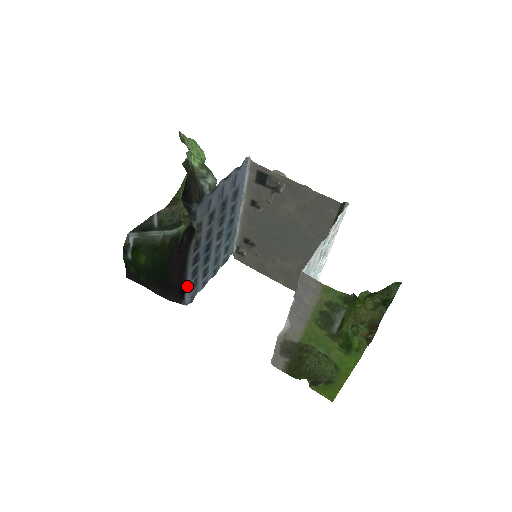
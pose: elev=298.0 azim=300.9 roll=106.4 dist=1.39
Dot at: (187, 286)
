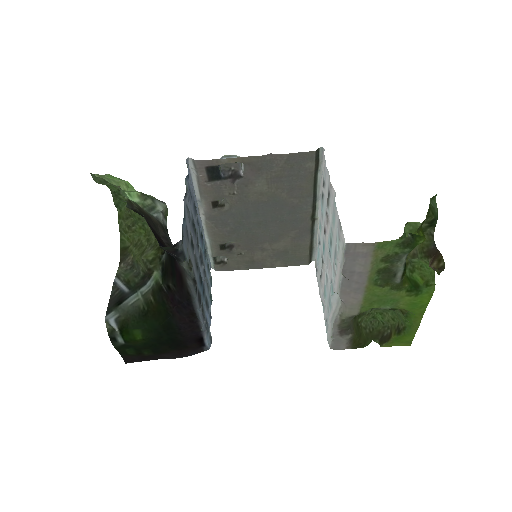
Dot at: (203, 331)
